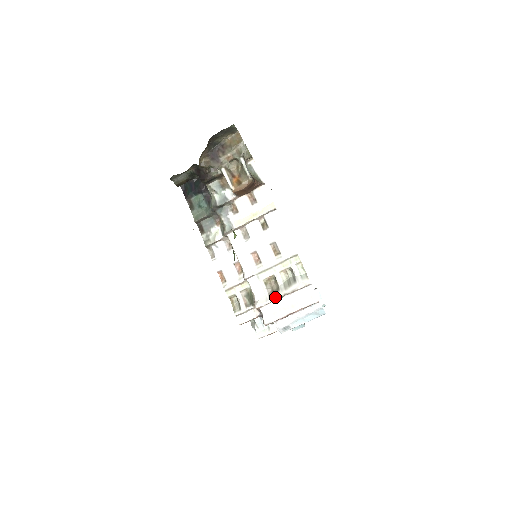
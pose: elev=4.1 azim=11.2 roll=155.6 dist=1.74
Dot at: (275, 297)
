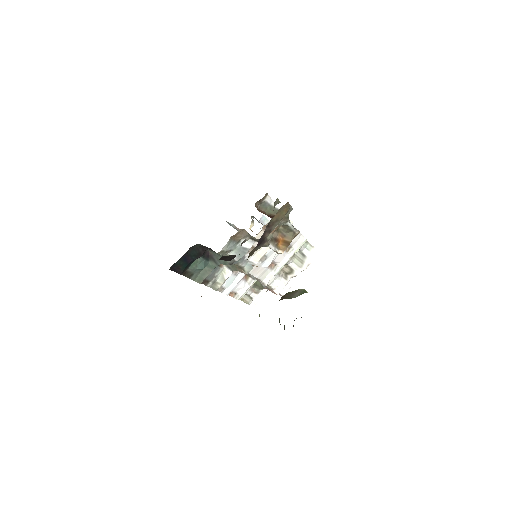
Dot at: (292, 277)
